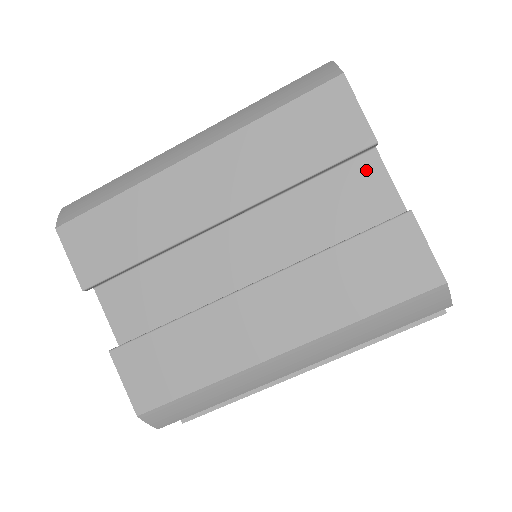
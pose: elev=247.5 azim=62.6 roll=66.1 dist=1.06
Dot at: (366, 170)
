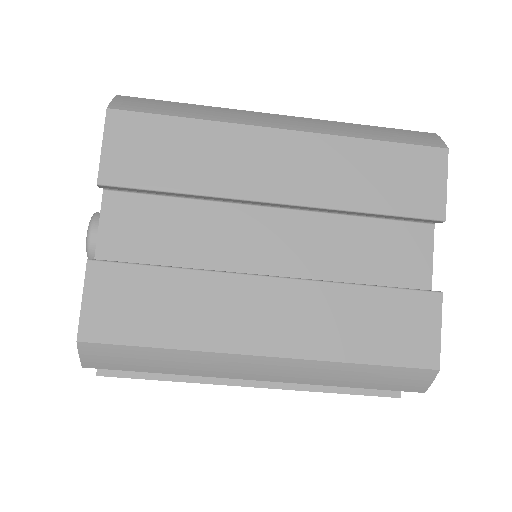
Dot at: (417, 238)
